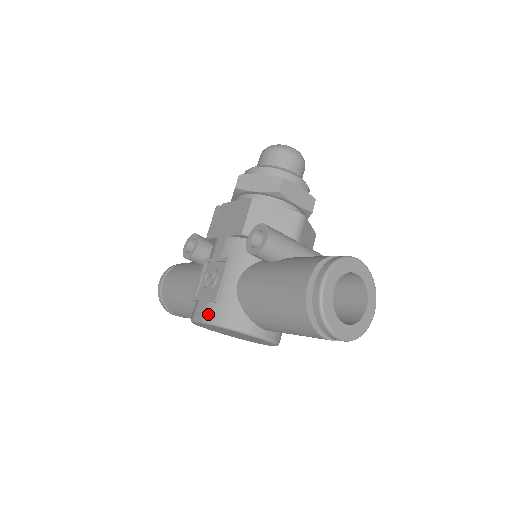
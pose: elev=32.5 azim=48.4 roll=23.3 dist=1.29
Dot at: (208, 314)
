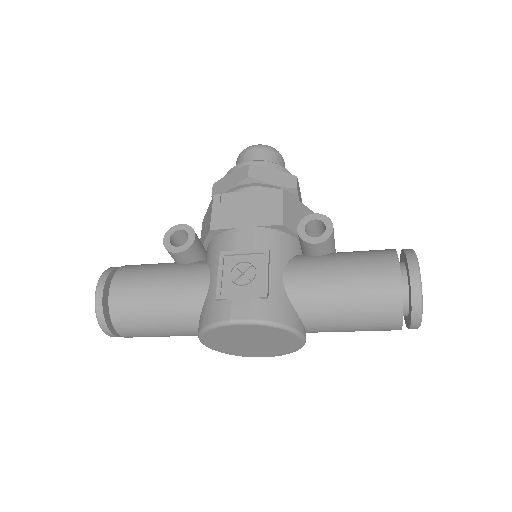
Dot at: (258, 312)
